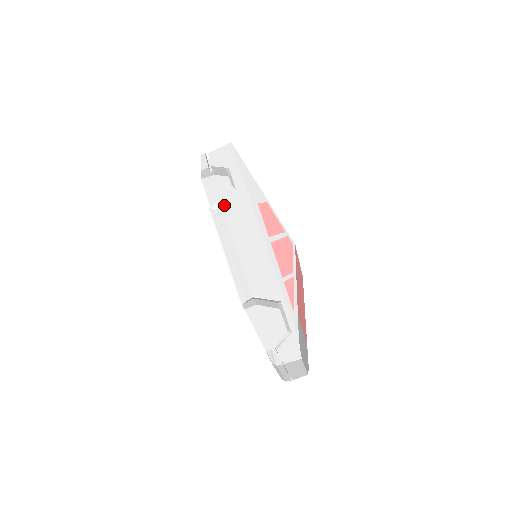
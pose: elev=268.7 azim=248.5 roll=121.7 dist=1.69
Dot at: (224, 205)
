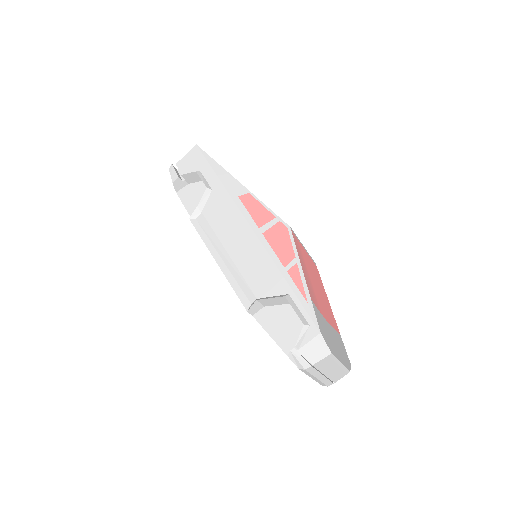
Dot at: (203, 210)
